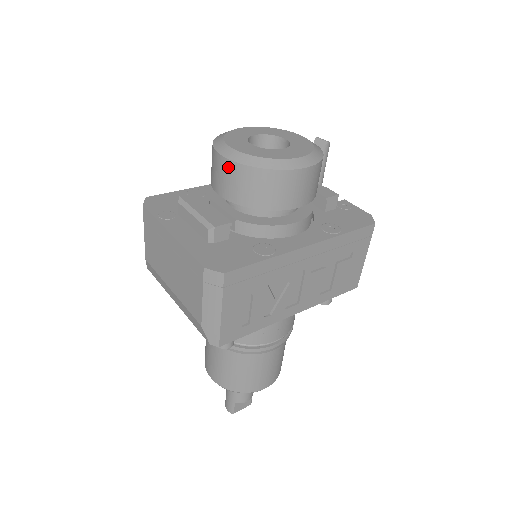
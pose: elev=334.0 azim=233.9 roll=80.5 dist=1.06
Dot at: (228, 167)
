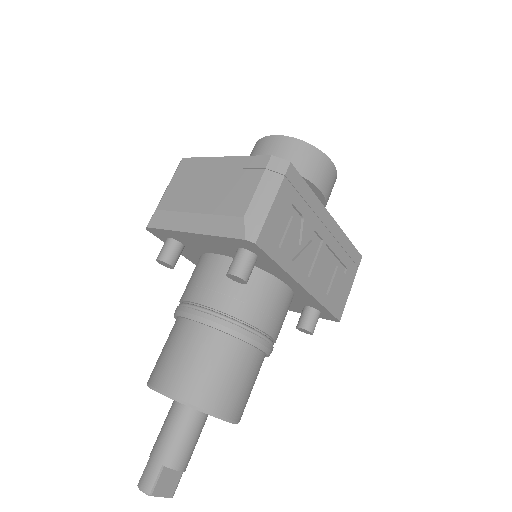
Dot at: (279, 140)
